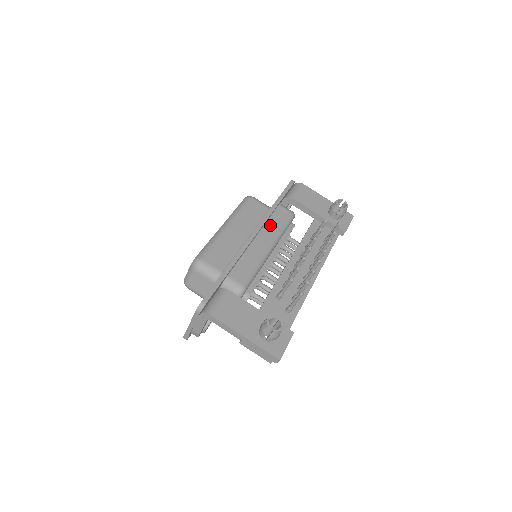
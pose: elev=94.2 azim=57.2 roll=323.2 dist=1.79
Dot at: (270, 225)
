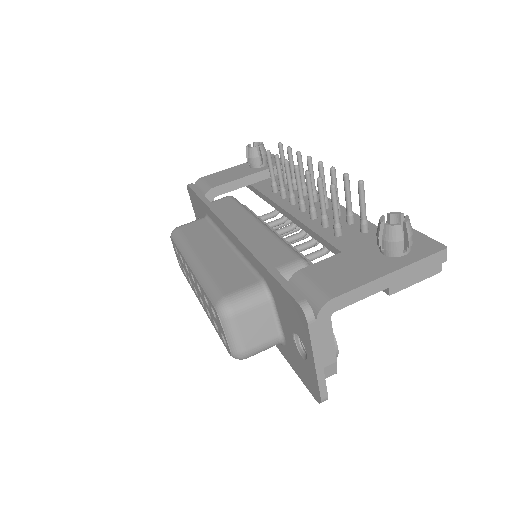
Dot at: (229, 215)
